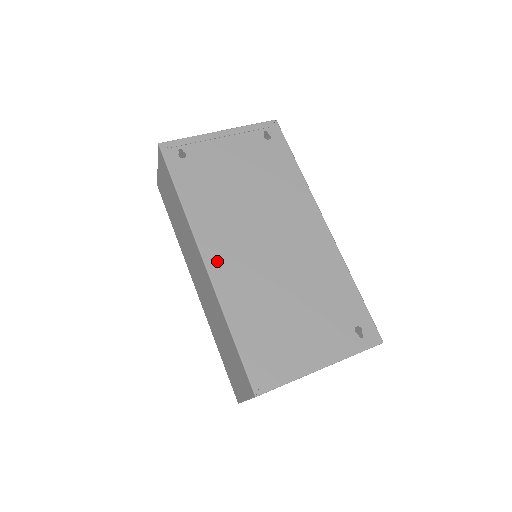
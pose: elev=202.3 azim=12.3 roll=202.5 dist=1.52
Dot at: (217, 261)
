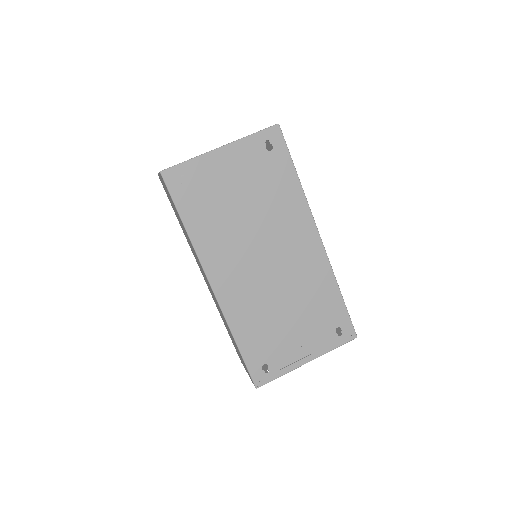
Dot at: (224, 288)
